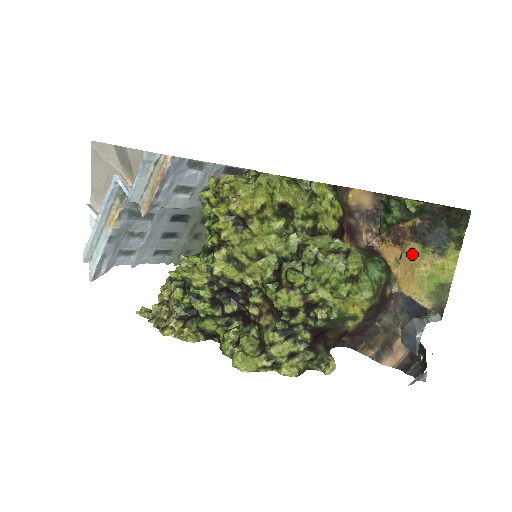
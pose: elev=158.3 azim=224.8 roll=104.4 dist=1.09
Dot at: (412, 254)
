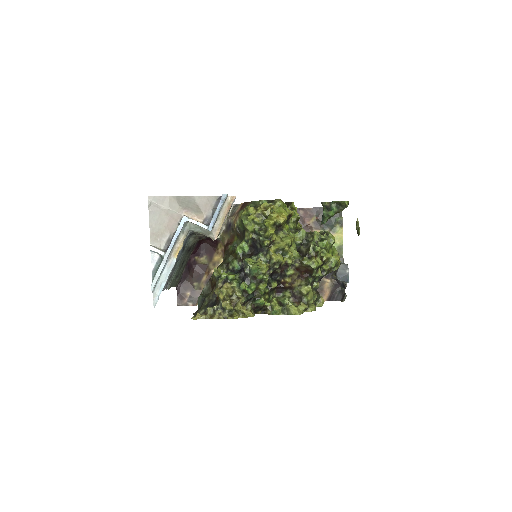
Dot at: occluded
